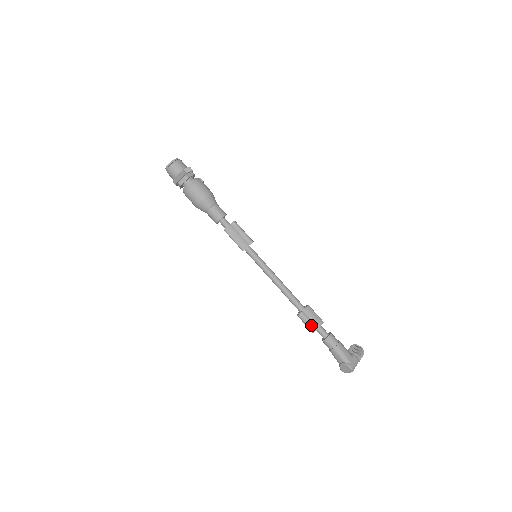
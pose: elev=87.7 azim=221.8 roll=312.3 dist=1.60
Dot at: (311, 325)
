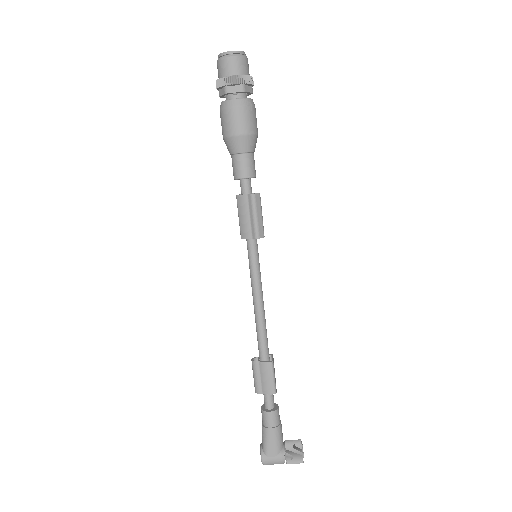
Dot at: (256, 383)
